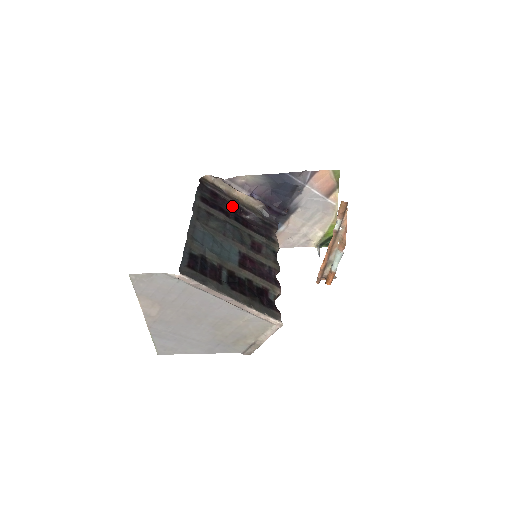
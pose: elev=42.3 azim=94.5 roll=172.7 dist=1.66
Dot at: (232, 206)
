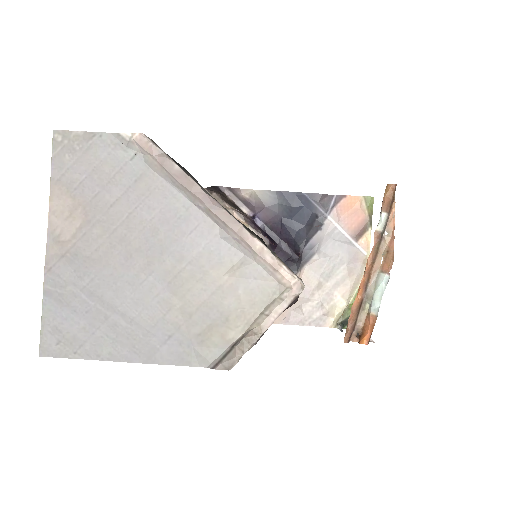
Dot at: occluded
